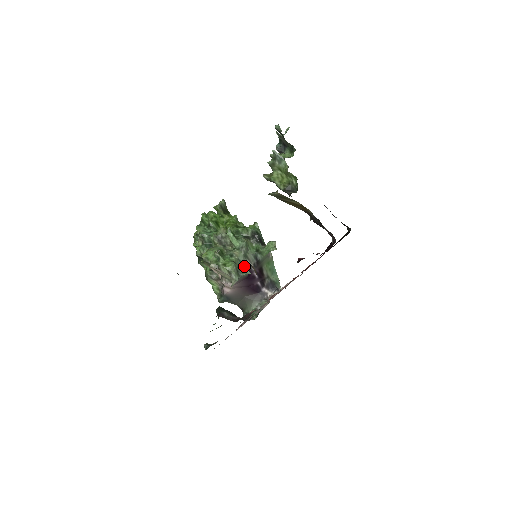
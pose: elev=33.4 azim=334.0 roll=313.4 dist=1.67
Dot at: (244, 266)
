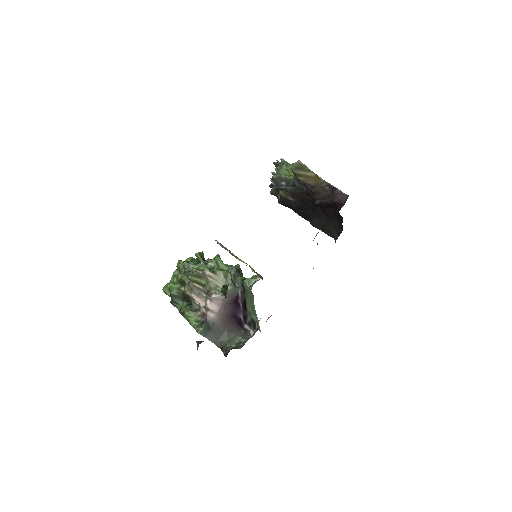
Dot at: (234, 284)
